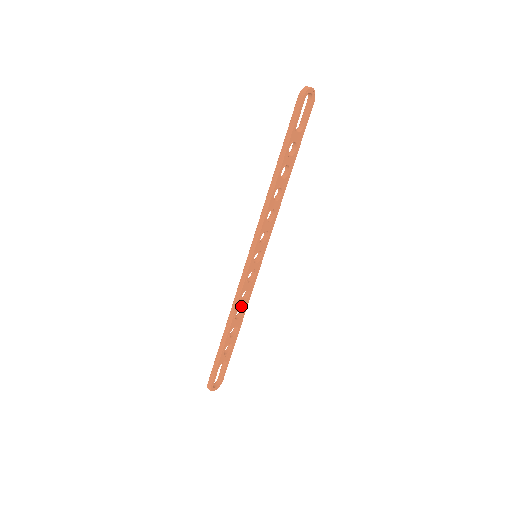
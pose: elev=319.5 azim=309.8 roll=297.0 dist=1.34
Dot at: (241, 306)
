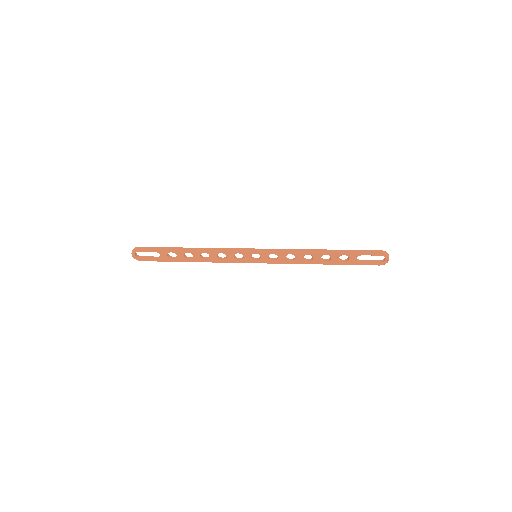
Dot at: (212, 256)
